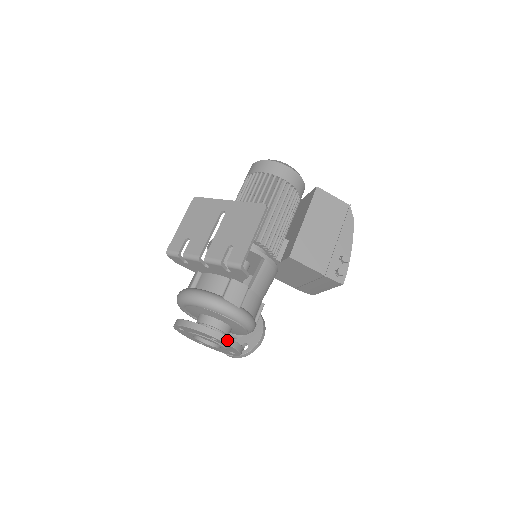
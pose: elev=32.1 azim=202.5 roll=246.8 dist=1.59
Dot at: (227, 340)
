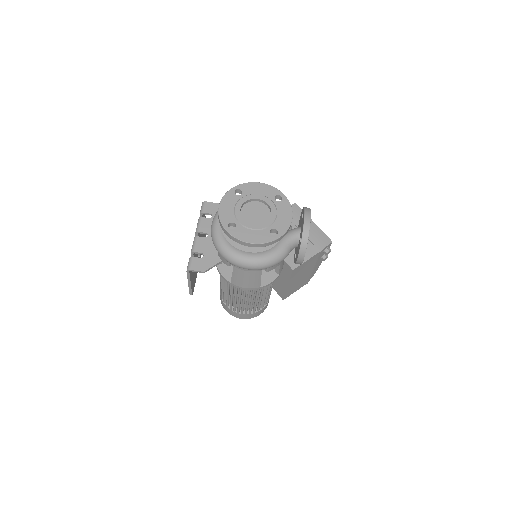
Dot at: (243, 185)
